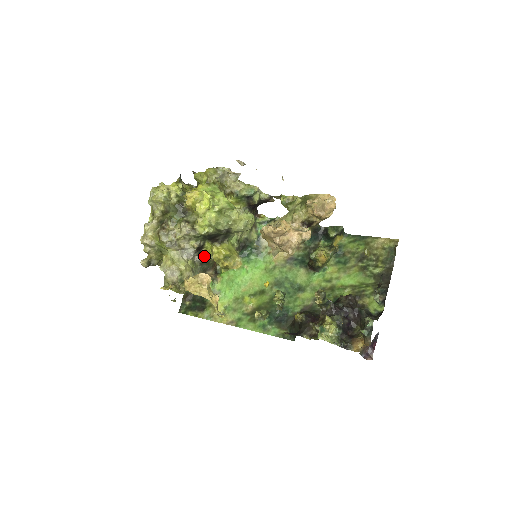
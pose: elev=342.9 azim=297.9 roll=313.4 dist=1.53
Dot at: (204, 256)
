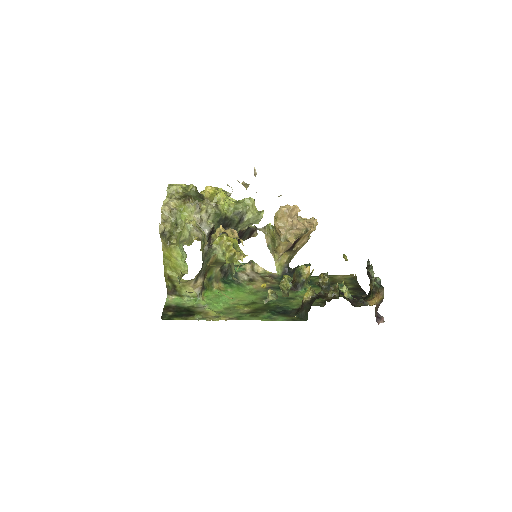
Dot at: (209, 247)
